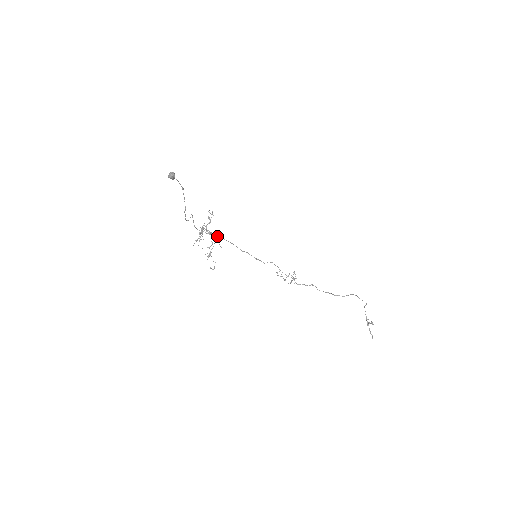
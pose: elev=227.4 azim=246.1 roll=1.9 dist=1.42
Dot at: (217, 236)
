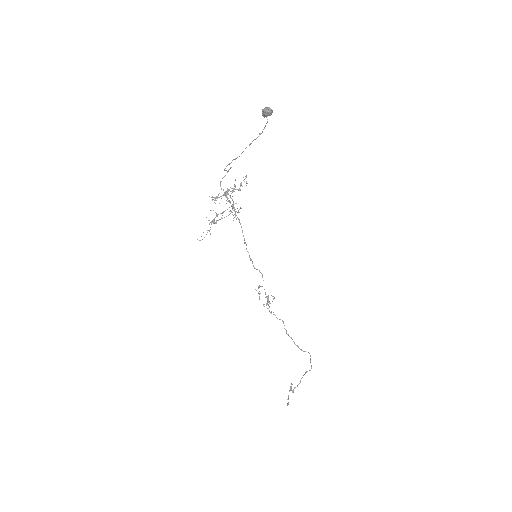
Dot at: (234, 208)
